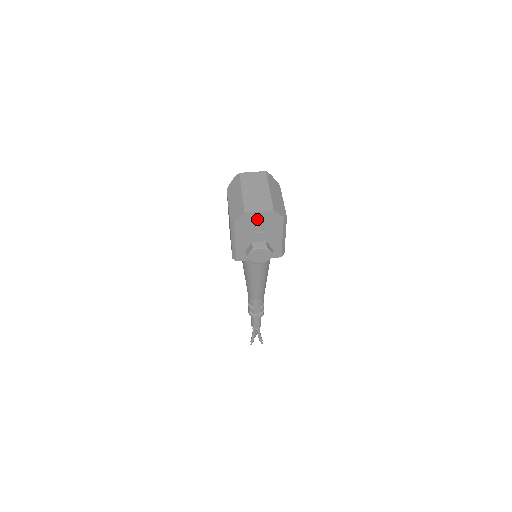
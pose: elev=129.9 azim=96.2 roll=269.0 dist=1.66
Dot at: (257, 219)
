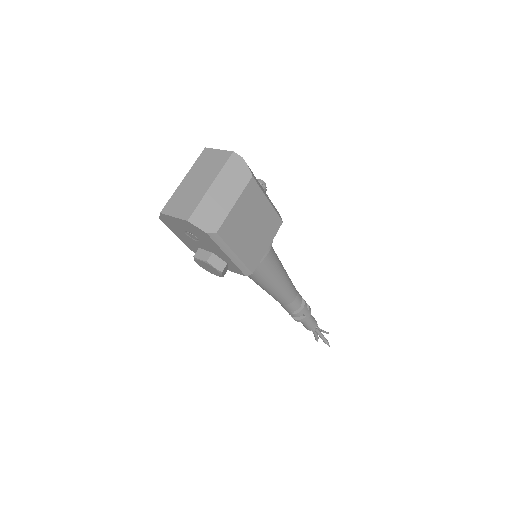
Dot at: (180, 224)
